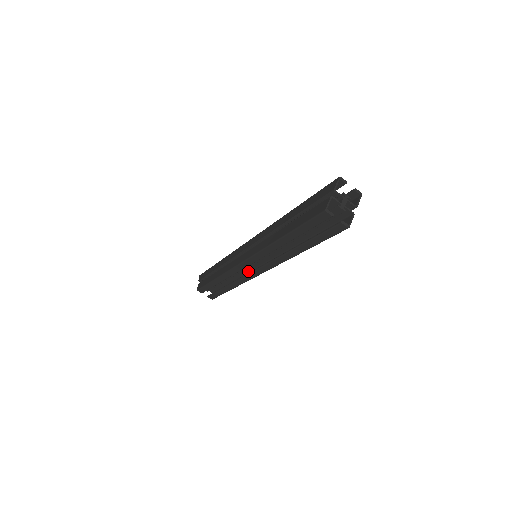
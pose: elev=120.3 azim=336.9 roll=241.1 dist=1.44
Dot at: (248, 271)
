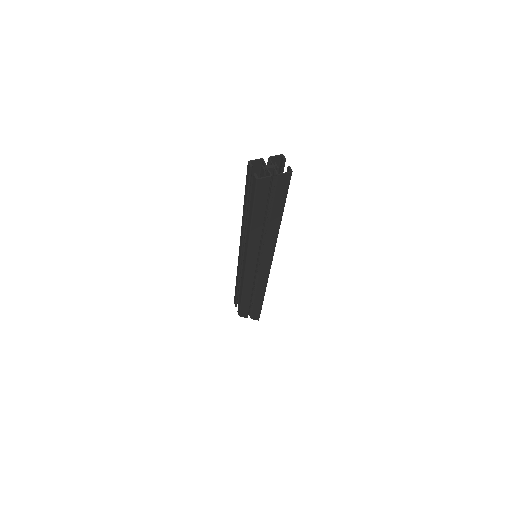
Dot at: occluded
